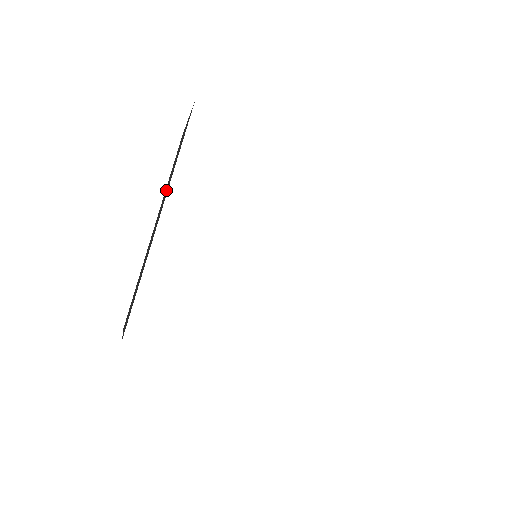
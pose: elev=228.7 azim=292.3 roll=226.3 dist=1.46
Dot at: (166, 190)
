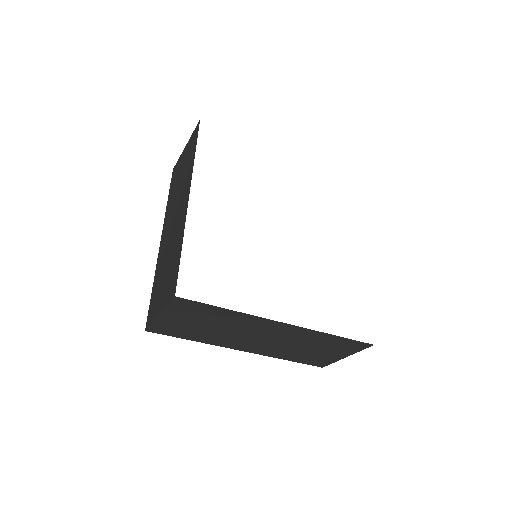
Dot at: (177, 196)
